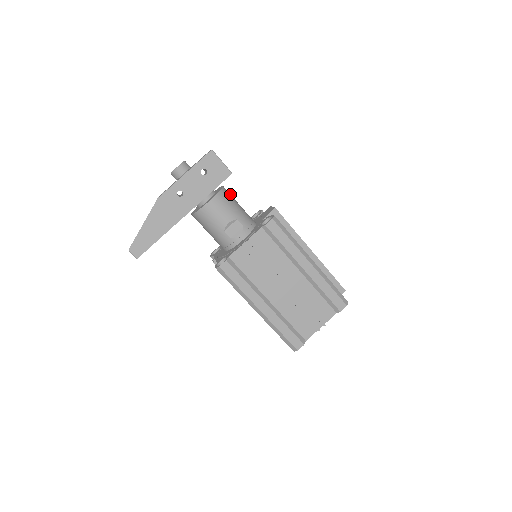
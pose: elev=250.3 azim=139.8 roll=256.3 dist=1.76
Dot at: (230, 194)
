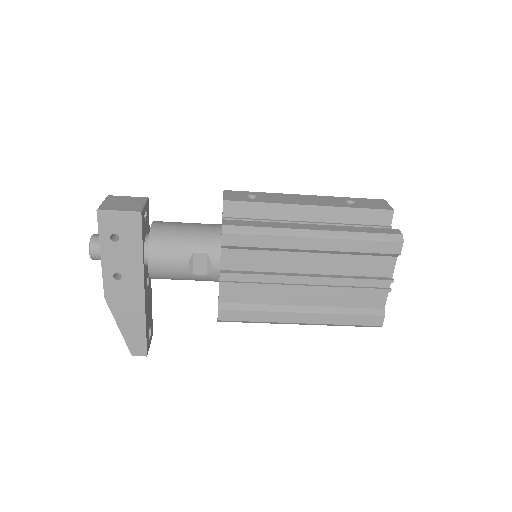
Dot at: (166, 226)
